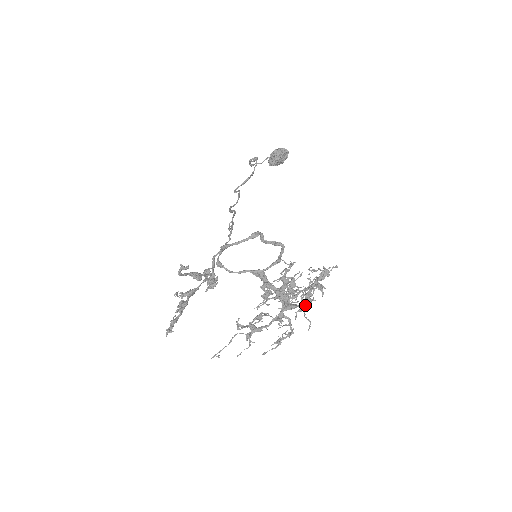
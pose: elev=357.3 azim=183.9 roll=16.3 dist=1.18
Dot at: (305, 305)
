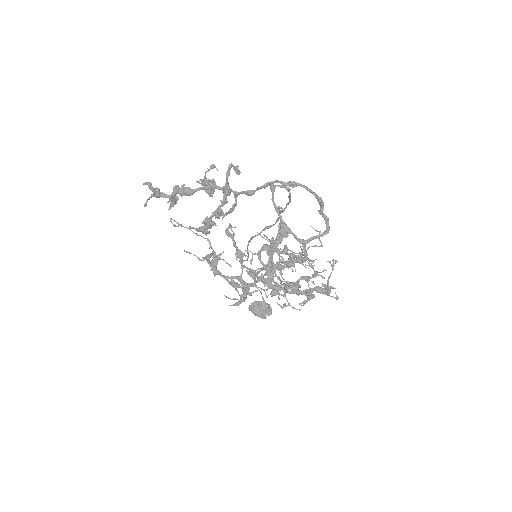
Dot at: (291, 285)
